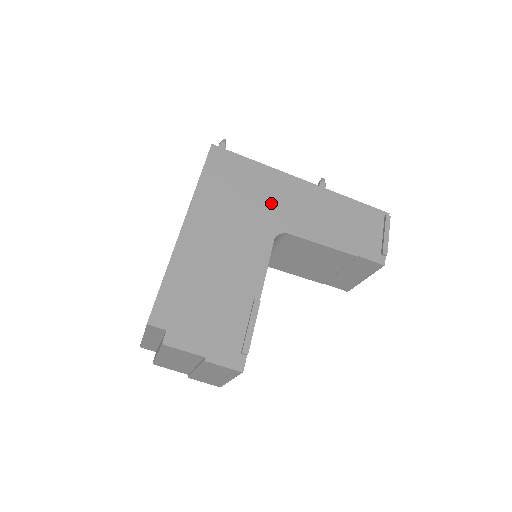
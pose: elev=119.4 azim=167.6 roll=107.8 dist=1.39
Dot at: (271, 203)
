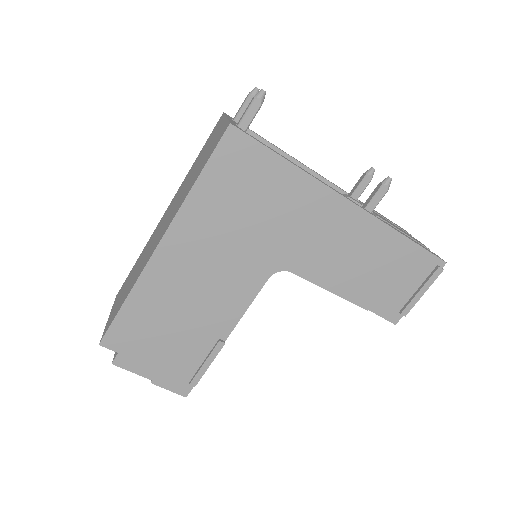
Dot at: (285, 229)
